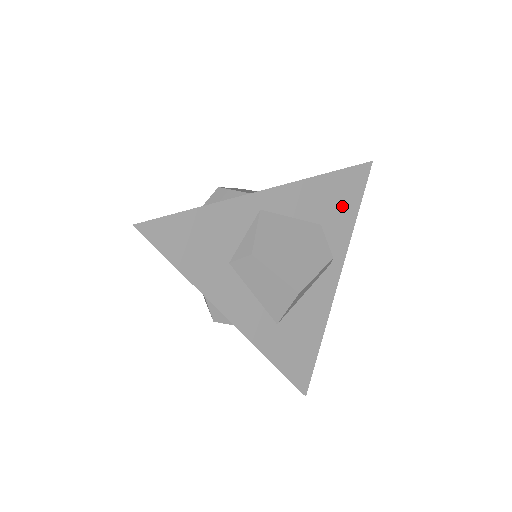
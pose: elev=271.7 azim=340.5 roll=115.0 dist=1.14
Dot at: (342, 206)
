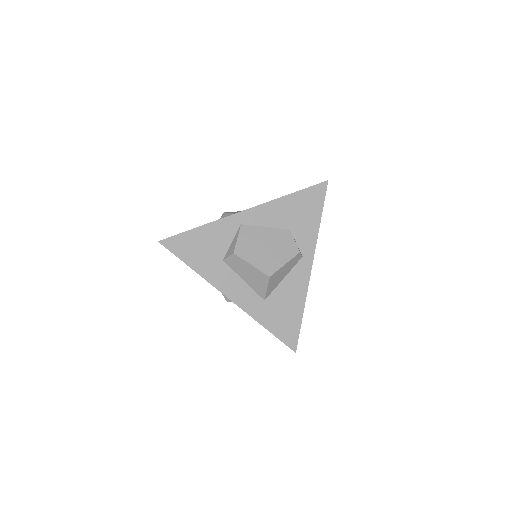
Dot at: (306, 215)
